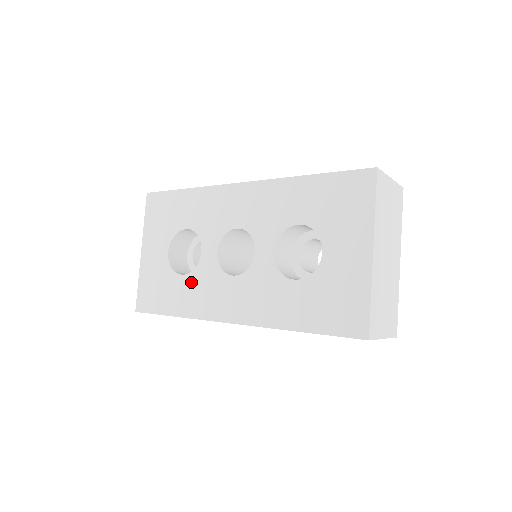
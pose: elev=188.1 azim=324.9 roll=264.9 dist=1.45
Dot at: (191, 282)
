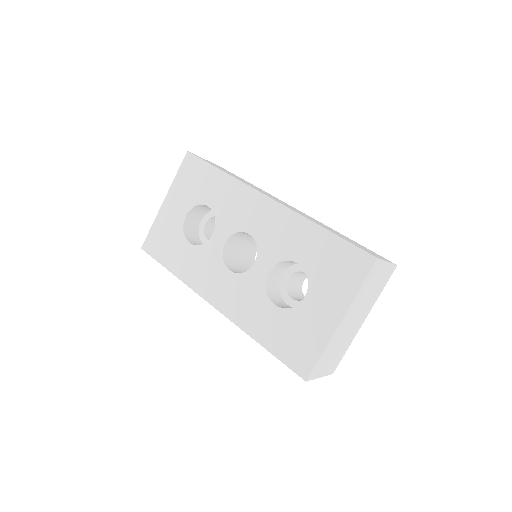
Dot at: (195, 254)
